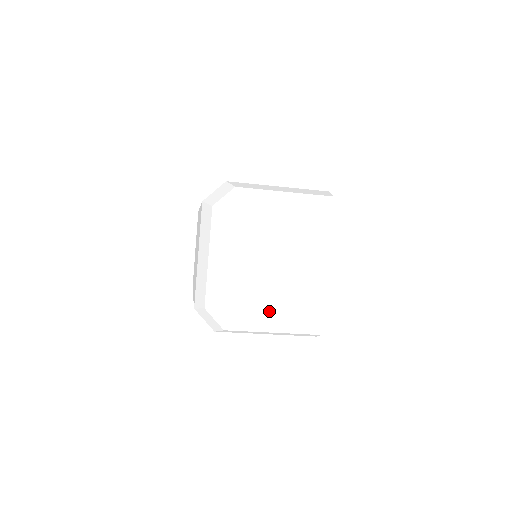
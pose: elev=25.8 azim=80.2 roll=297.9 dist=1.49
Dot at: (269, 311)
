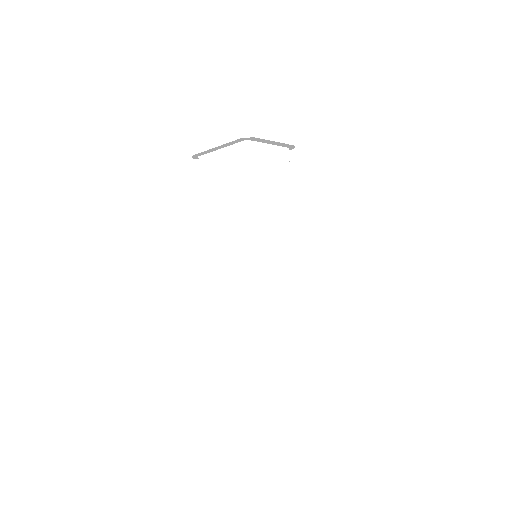
Dot at: occluded
